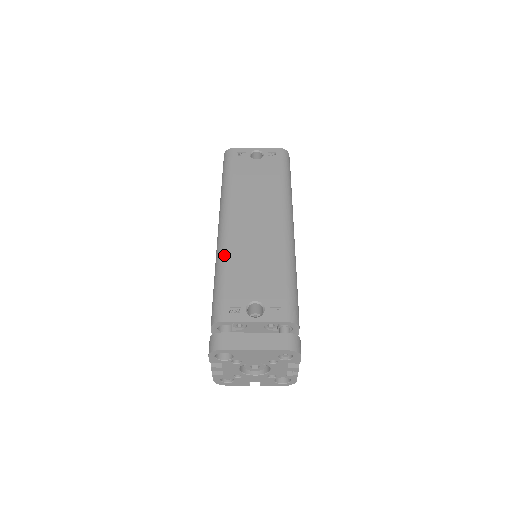
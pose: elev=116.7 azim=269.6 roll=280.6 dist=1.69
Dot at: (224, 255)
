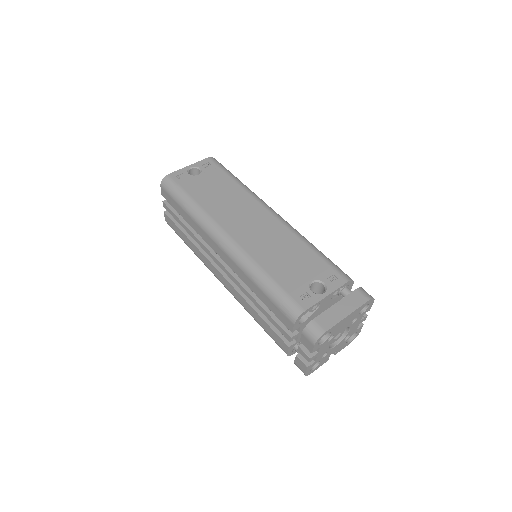
Dot at: (253, 262)
